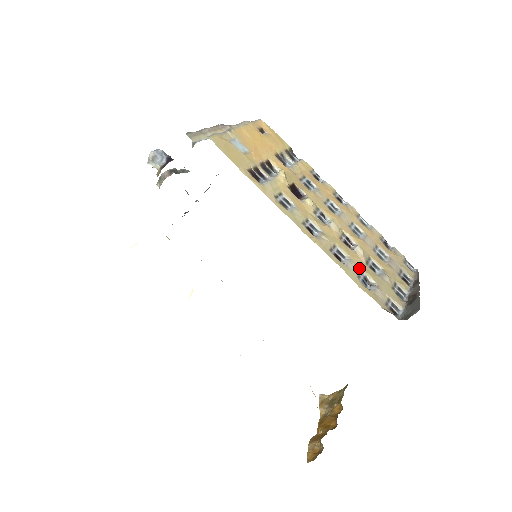
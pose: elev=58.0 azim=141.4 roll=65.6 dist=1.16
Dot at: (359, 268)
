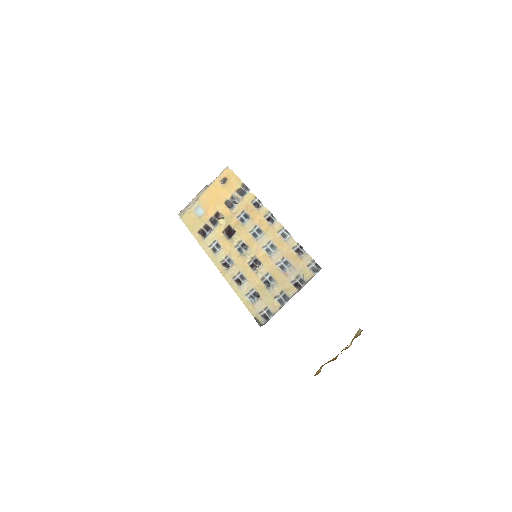
Dot at: (251, 286)
